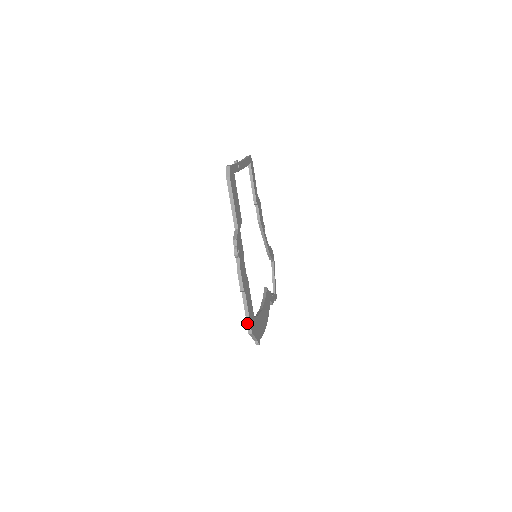
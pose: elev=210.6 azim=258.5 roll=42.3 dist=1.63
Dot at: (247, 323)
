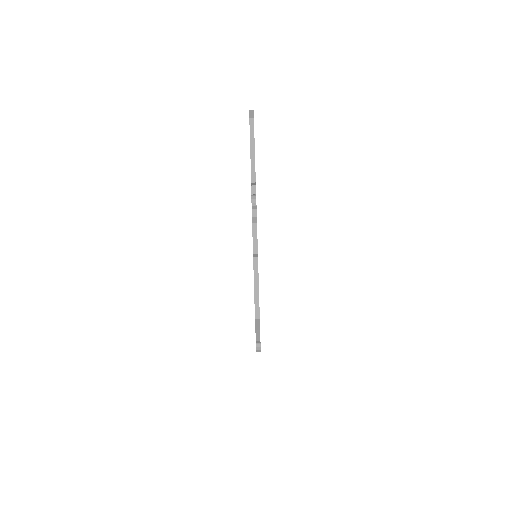
Dot at: (255, 303)
